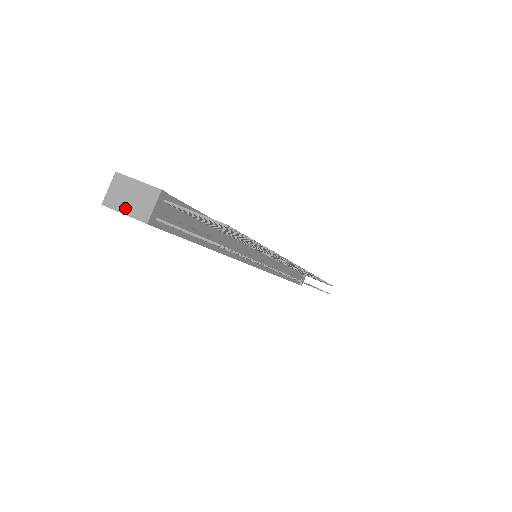
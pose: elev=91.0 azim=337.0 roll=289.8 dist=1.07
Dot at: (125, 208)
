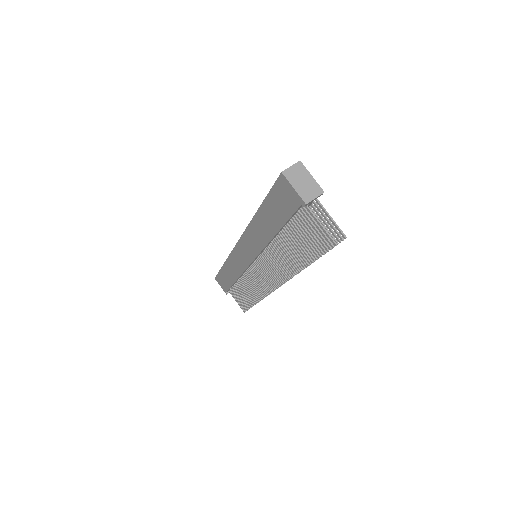
Dot at: (296, 185)
